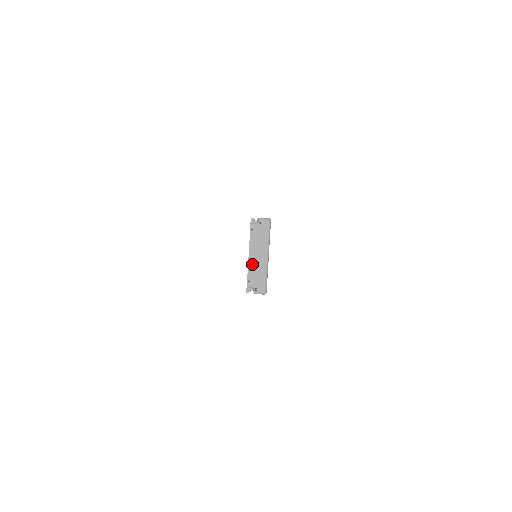
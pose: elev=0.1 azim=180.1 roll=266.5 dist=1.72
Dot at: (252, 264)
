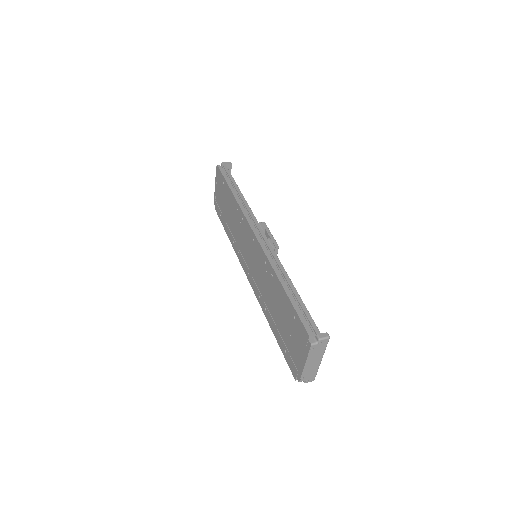
Dot at: (307, 369)
